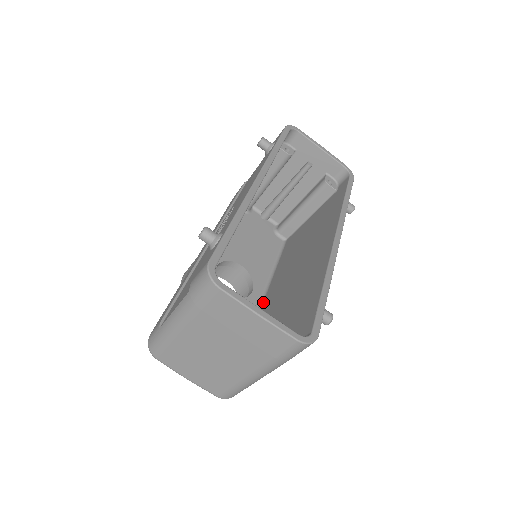
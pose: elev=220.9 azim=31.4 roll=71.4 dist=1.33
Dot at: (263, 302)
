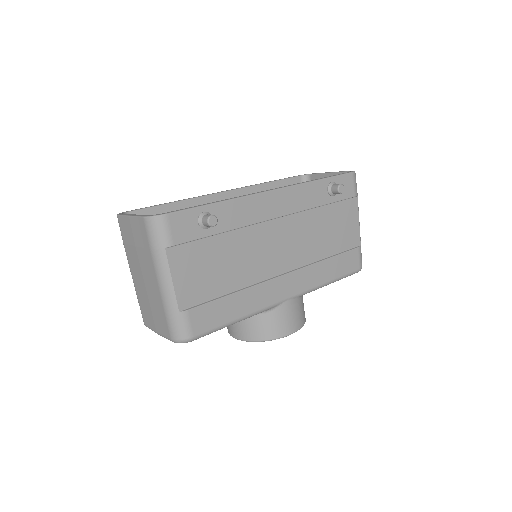
Dot at: occluded
